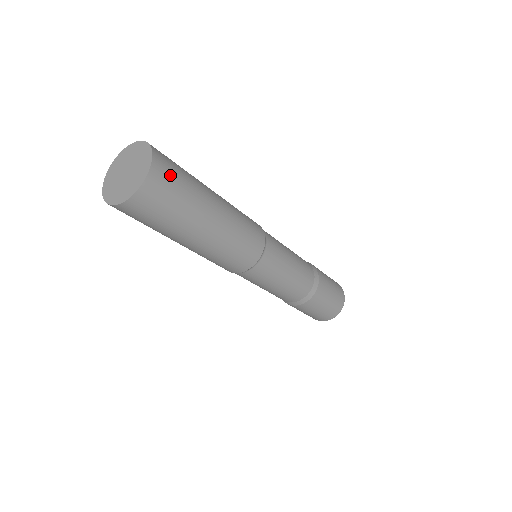
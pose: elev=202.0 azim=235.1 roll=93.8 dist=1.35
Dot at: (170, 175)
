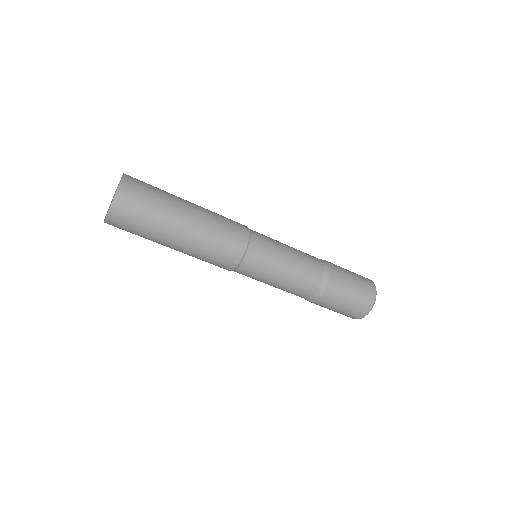
Dot at: (132, 206)
